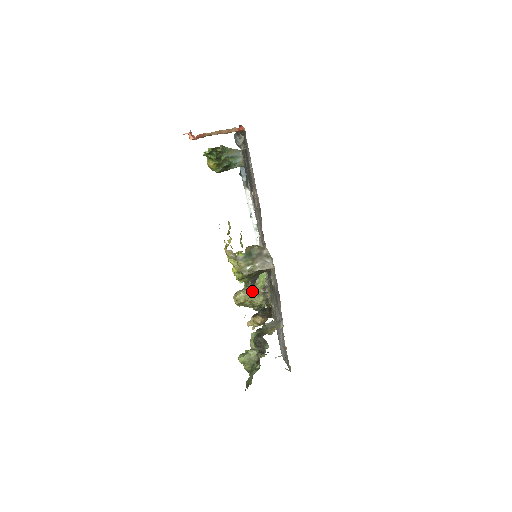
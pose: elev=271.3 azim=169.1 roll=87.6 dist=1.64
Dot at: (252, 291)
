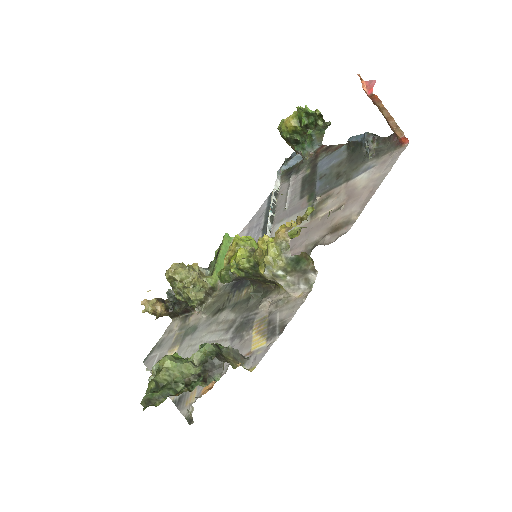
Dot at: (199, 279)
